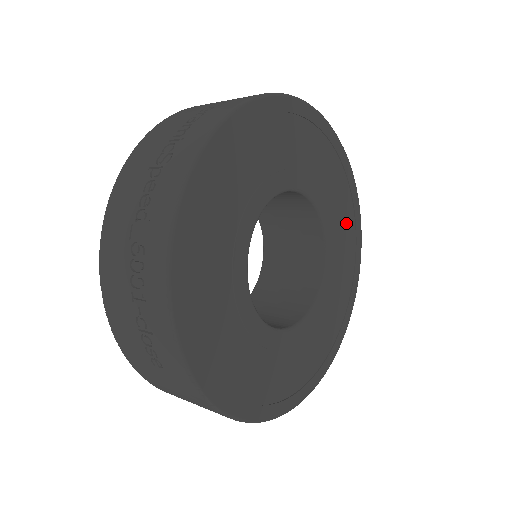
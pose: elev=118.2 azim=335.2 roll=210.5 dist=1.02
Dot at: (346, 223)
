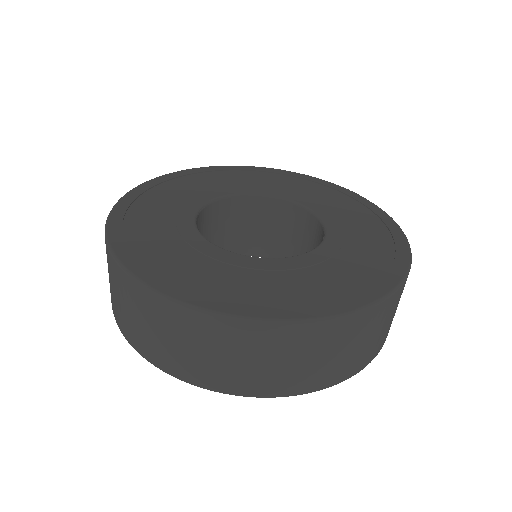
Dot at: (373, 244)
